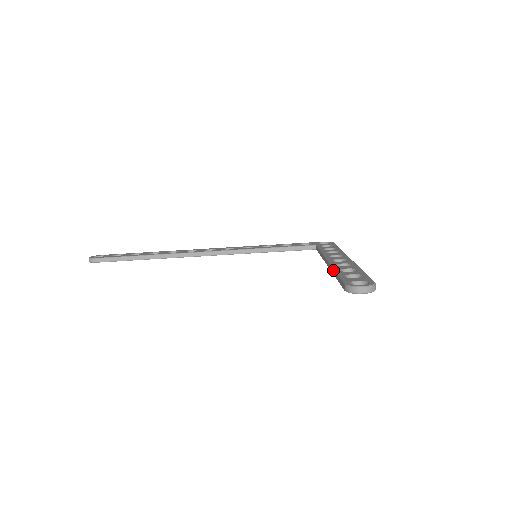
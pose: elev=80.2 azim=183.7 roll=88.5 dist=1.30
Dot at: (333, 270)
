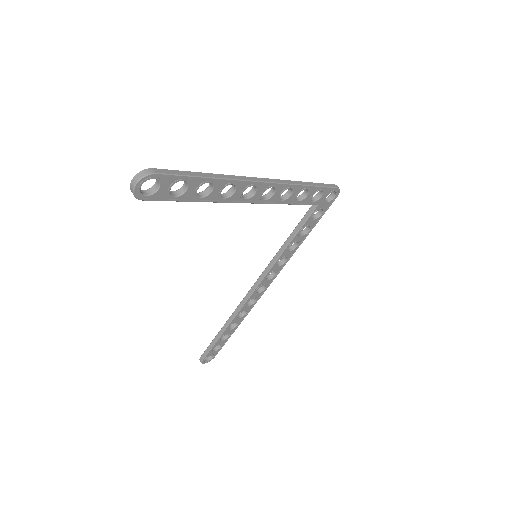
Dot at: (204, 199)
